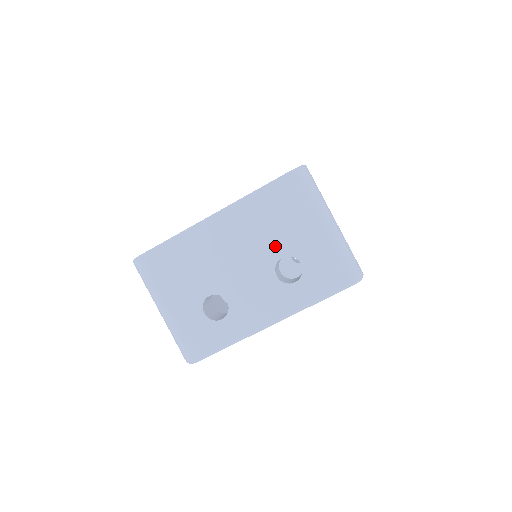
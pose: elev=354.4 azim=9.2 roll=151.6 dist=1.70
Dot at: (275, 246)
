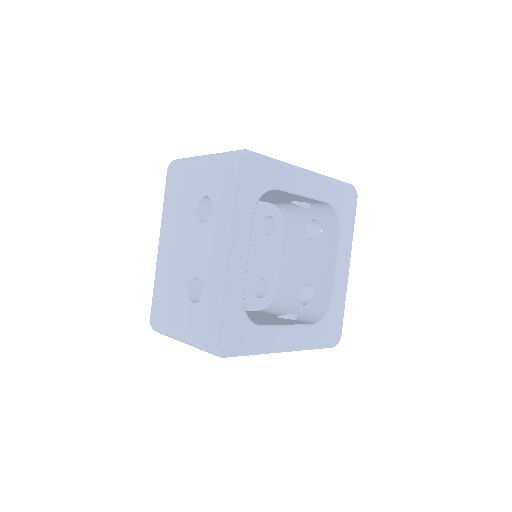
Dot at: (189, 210)
